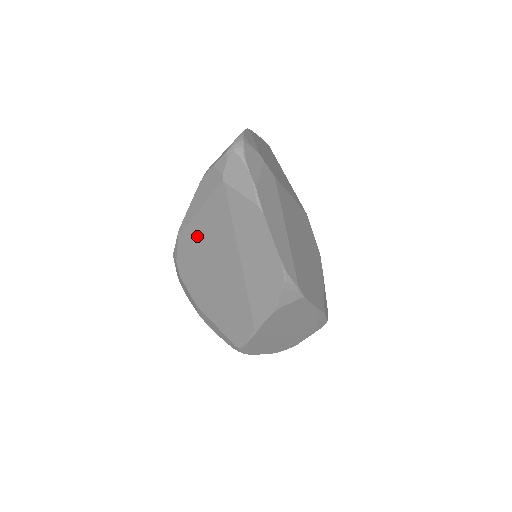
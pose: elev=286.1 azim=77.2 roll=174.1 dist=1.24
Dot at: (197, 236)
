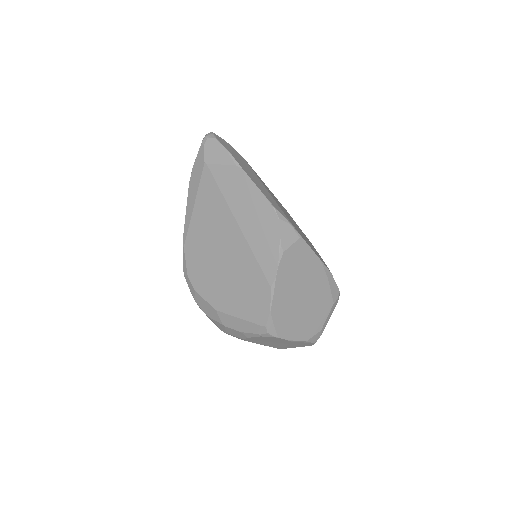
Dot at: (198, 233)
